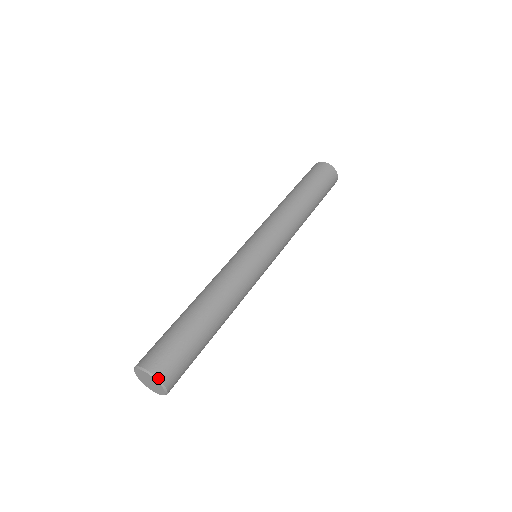
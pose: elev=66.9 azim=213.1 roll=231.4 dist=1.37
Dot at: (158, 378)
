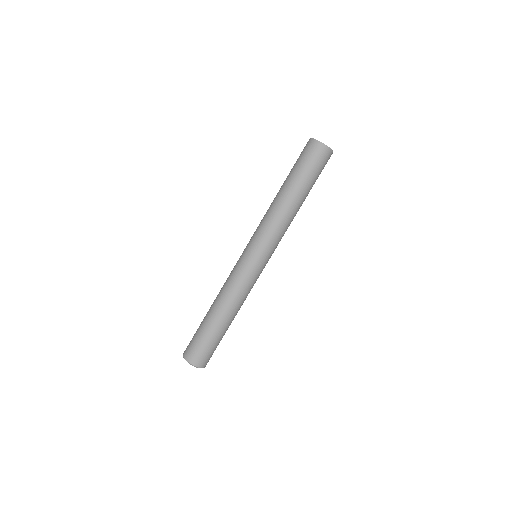
Dot at: (193, 365)
